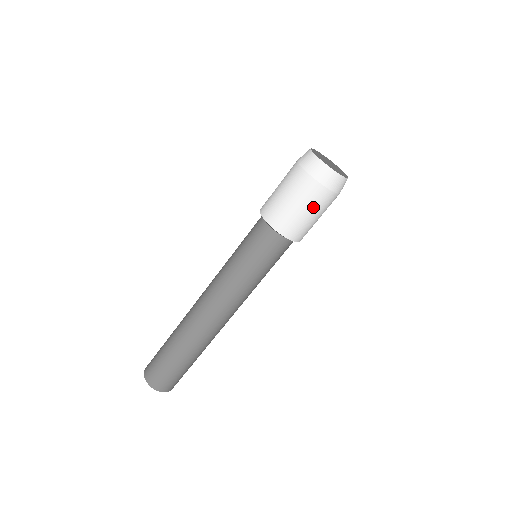
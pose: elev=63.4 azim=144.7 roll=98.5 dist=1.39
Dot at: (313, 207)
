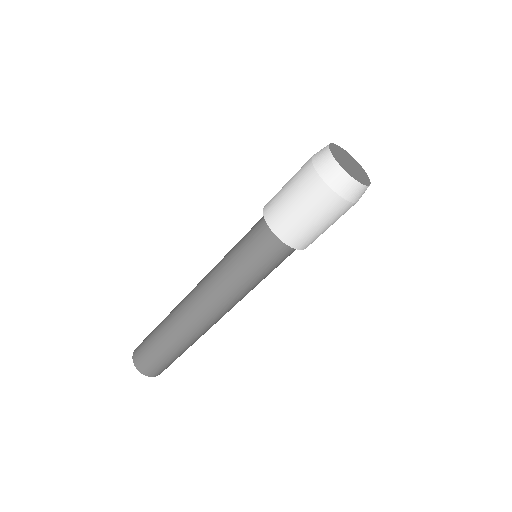
Dot at: occluded
